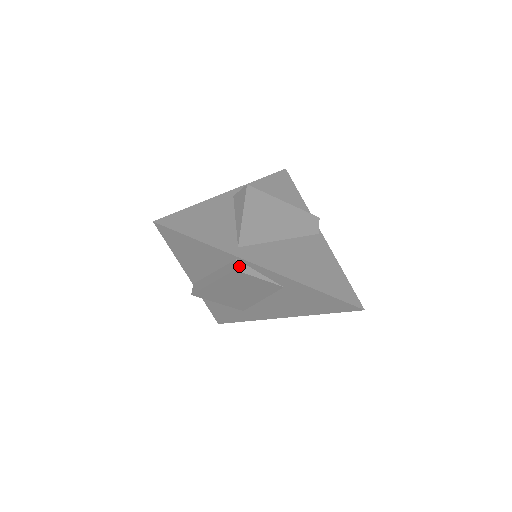
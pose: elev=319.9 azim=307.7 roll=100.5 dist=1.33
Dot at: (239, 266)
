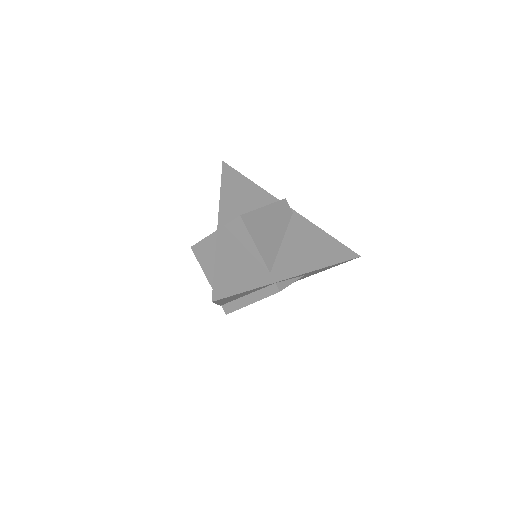
Dot at: (280, 286)
